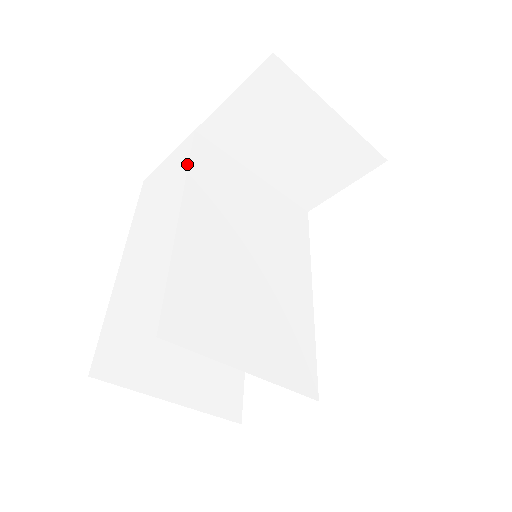
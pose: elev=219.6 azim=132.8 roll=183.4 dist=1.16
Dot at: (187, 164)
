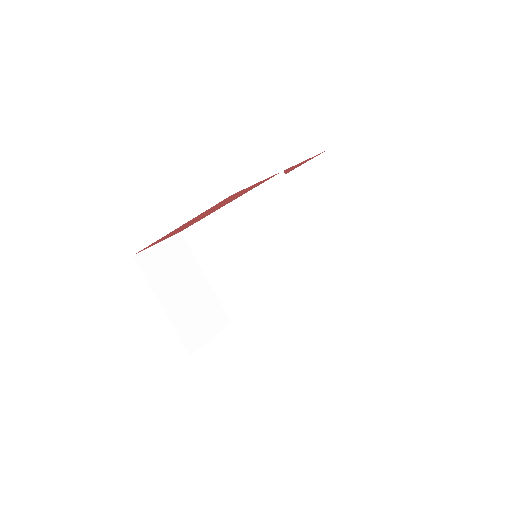
Dot at: (168, 253)
